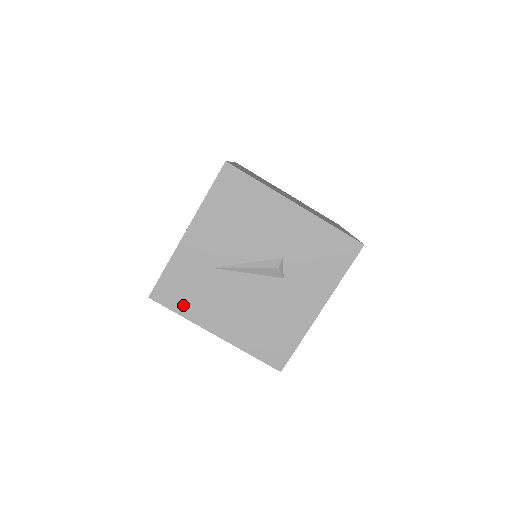
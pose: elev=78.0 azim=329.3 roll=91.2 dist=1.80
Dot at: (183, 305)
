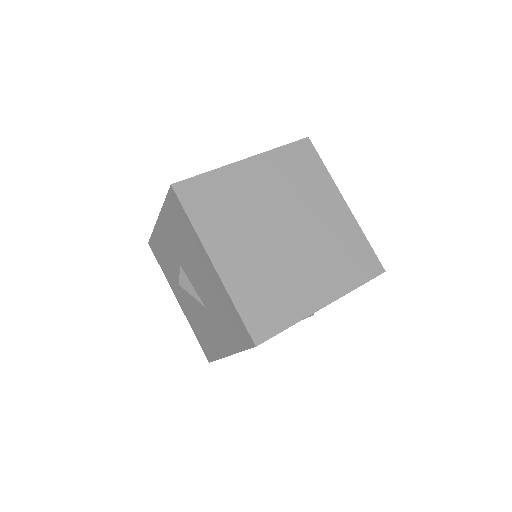
Dot at: occluded
